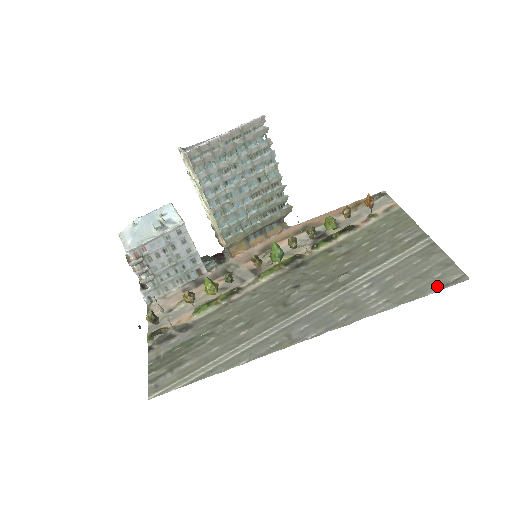
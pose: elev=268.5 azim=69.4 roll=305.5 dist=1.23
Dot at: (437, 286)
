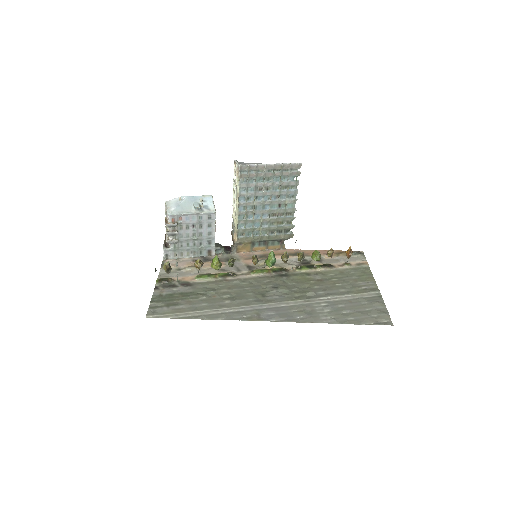
Dot at: (370, 322)
